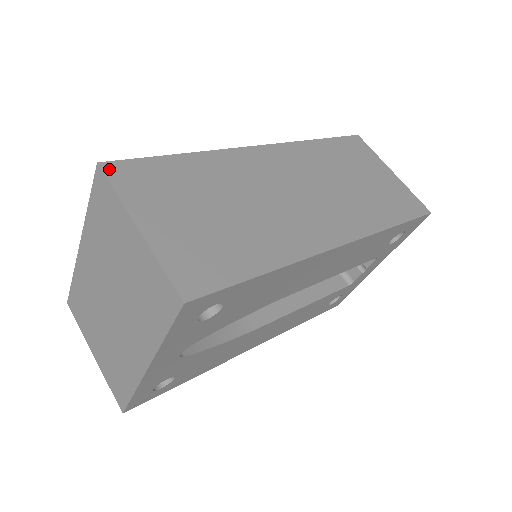
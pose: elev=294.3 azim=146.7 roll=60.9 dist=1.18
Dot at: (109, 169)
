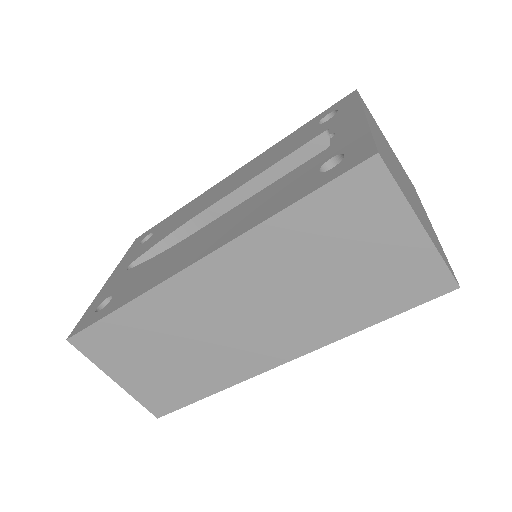
Dot at: (76, 343)
